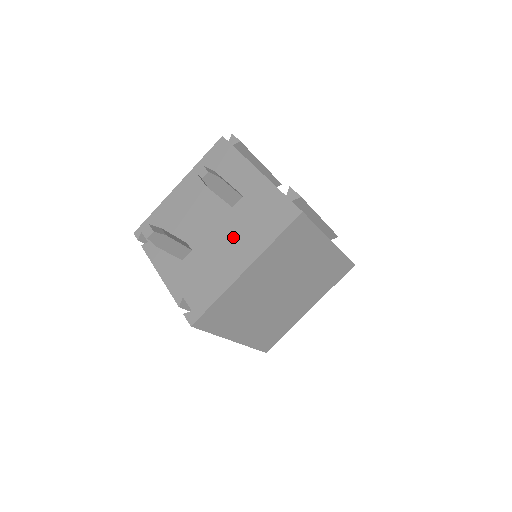
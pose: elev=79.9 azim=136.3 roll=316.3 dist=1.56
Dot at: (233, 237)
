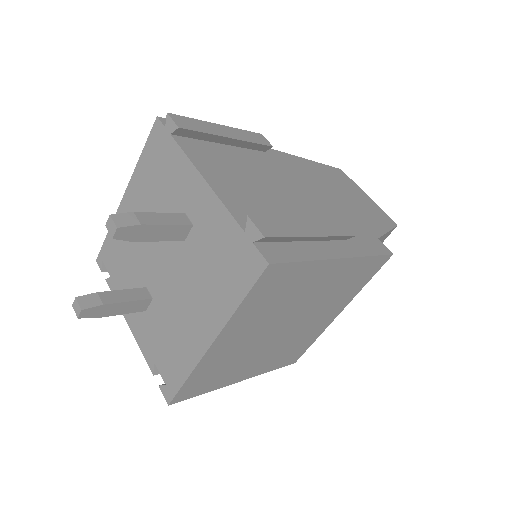
Dot at: (191, 289)
